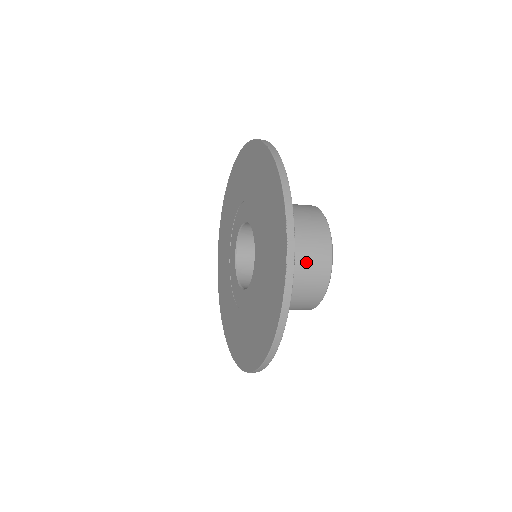
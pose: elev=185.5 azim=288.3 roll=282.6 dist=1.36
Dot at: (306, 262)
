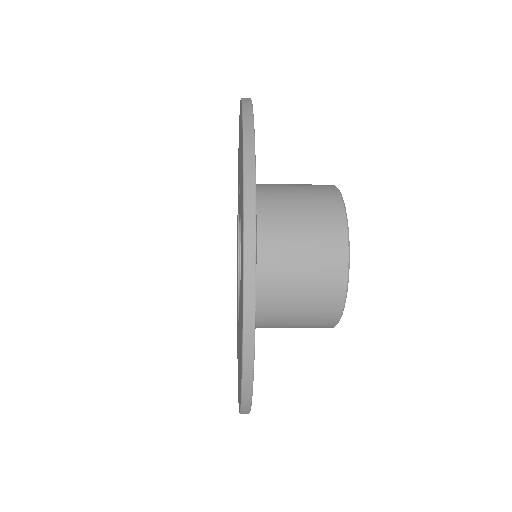
Dot at: (303, 317)
